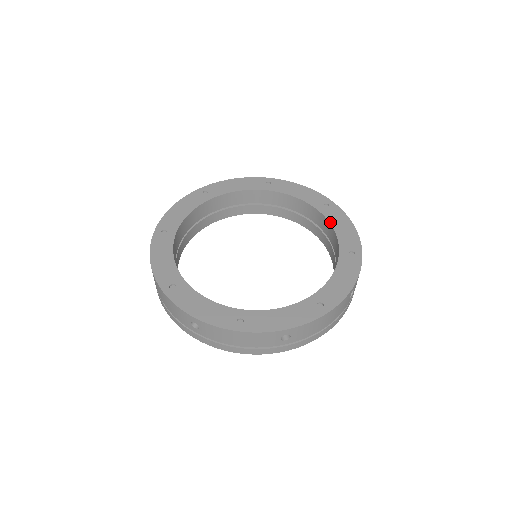
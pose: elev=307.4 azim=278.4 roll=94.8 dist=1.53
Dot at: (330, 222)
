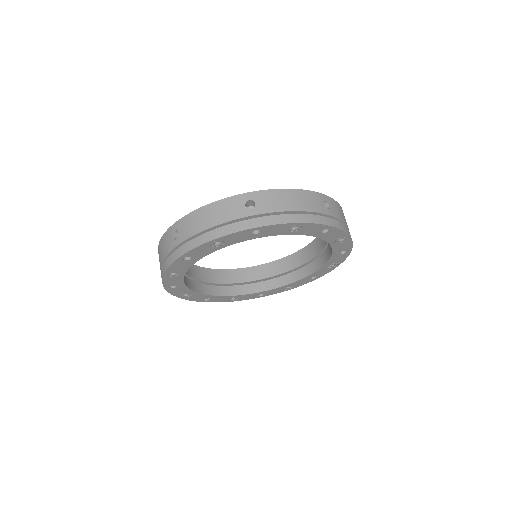
Dot at: (294, 253)
